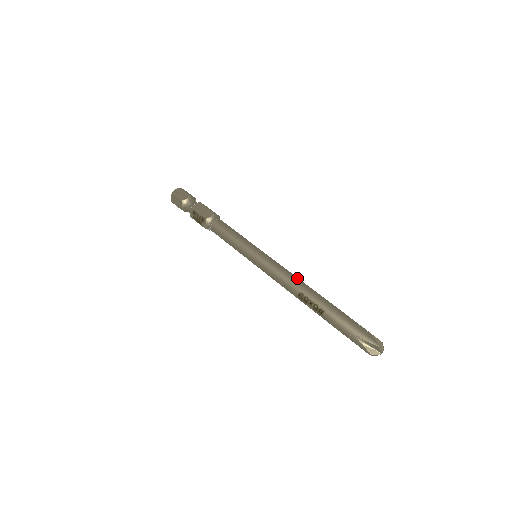
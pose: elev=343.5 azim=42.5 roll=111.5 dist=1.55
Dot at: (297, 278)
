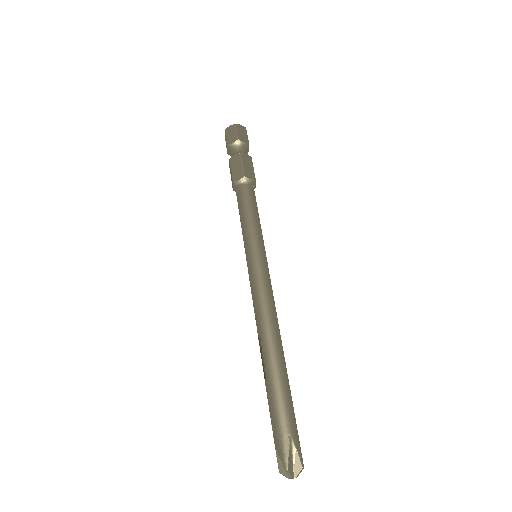
Dot at: (269, 314)
